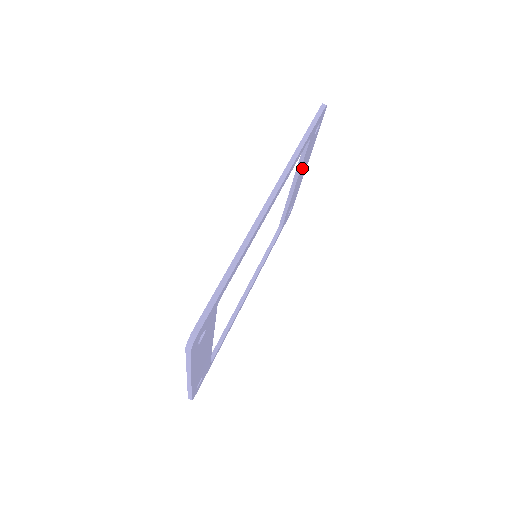
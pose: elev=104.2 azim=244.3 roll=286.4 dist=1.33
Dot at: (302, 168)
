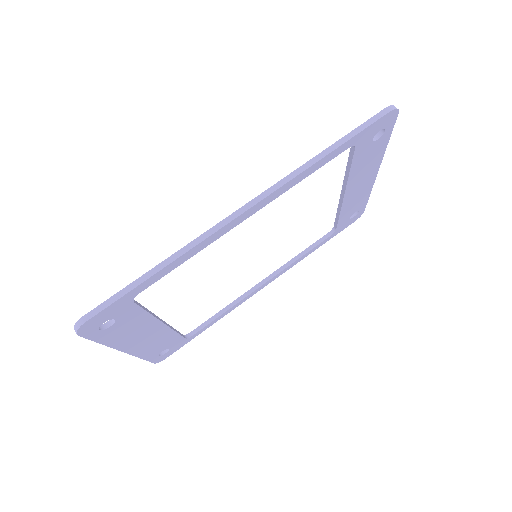
Dot at: (357, 175)
